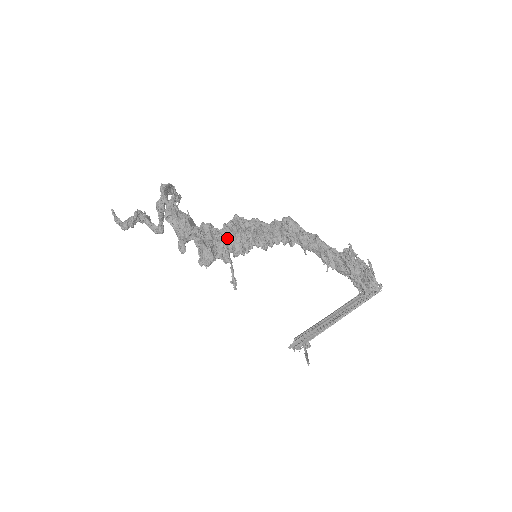
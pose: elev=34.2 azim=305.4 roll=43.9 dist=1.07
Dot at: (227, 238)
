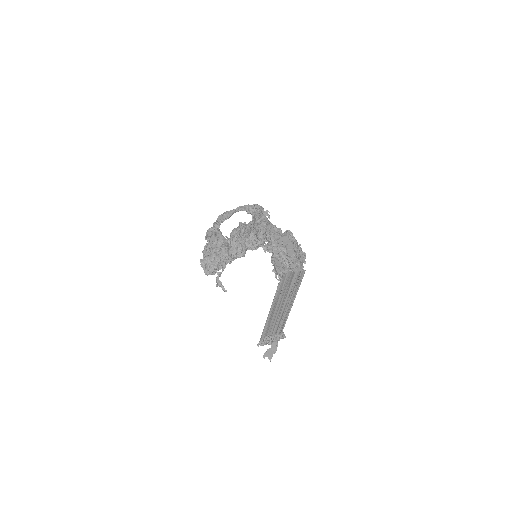
Dot at: (226, 246)
